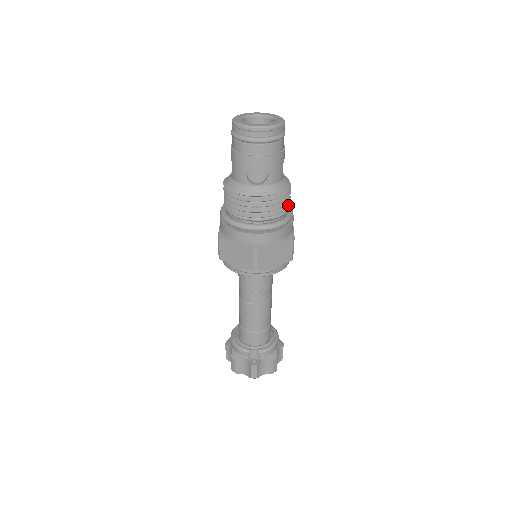
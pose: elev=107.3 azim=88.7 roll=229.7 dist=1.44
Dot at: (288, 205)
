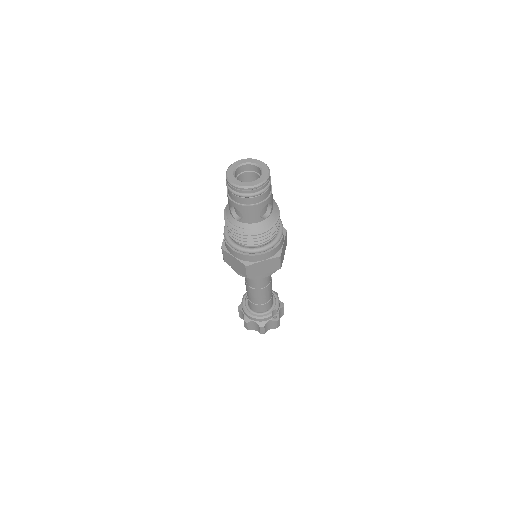
Dot at: occluded
